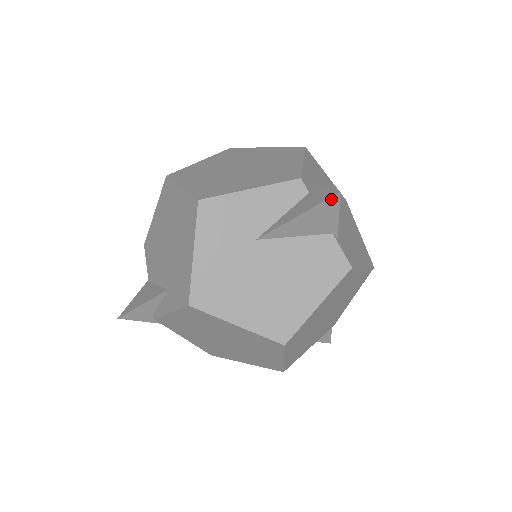
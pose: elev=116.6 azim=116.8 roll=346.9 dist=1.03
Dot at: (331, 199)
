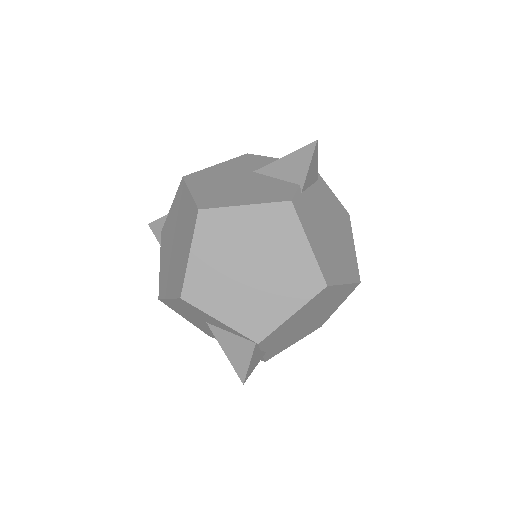
Dot at: (310, 146)
